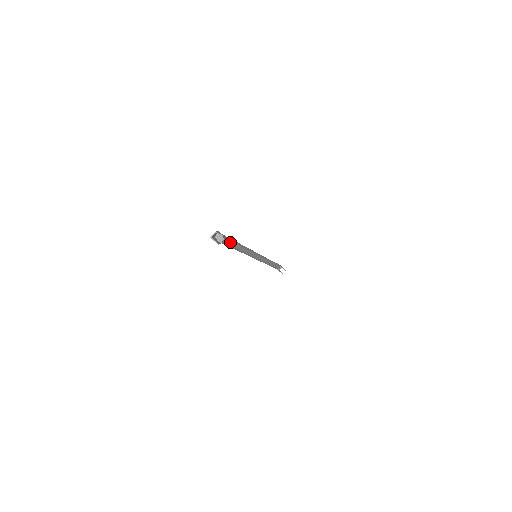
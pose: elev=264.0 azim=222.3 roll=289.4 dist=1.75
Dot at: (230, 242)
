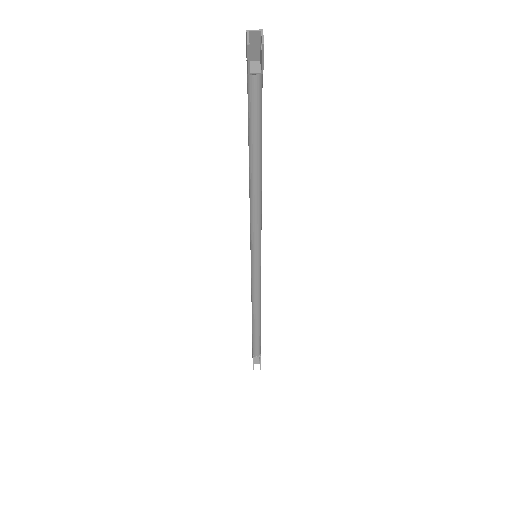
Dot at: (258, 112)
